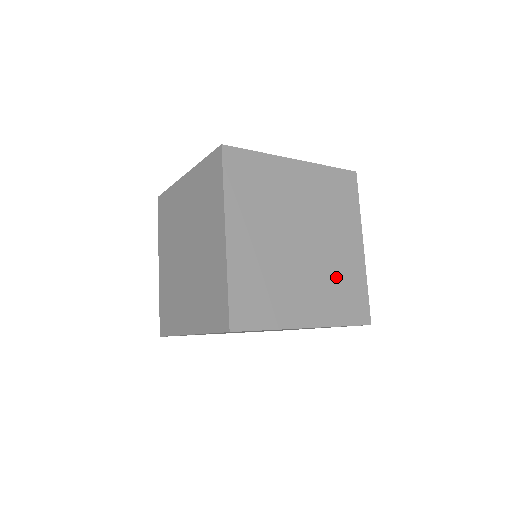
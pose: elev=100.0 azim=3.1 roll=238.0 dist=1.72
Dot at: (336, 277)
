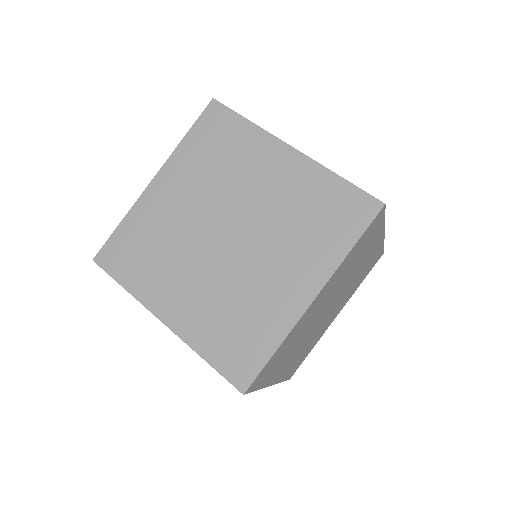
Dot at: occluded
